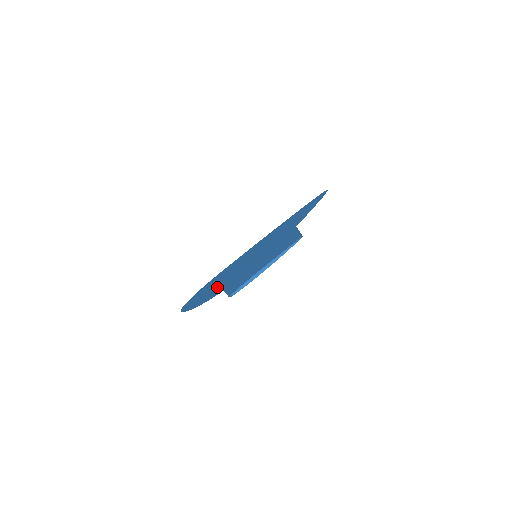
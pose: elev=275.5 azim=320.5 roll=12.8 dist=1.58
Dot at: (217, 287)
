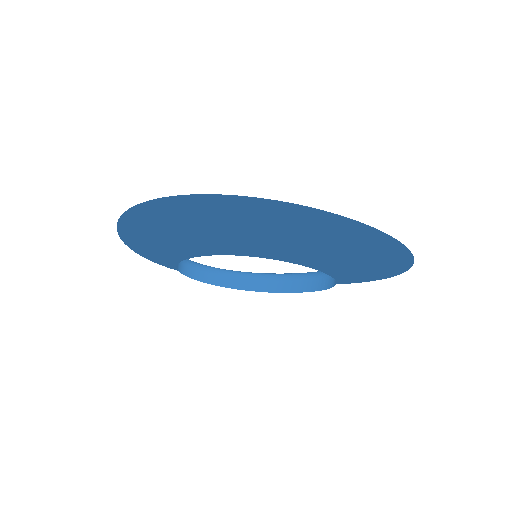
Dot at: (192, 233)
